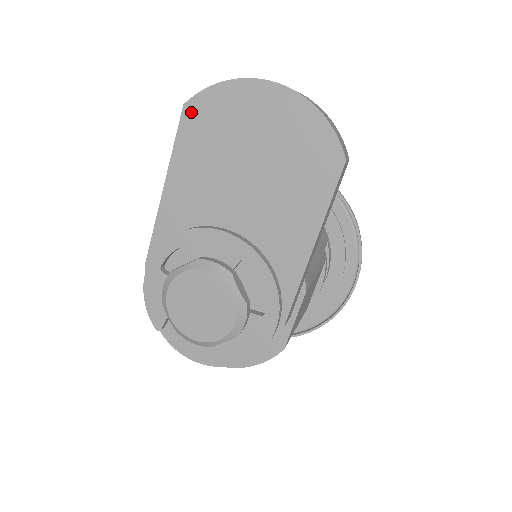
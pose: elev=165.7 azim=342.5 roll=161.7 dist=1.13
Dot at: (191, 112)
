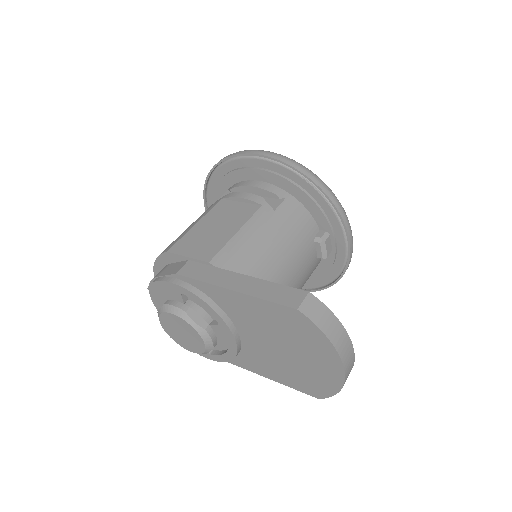
Dot at: (295, 315)
